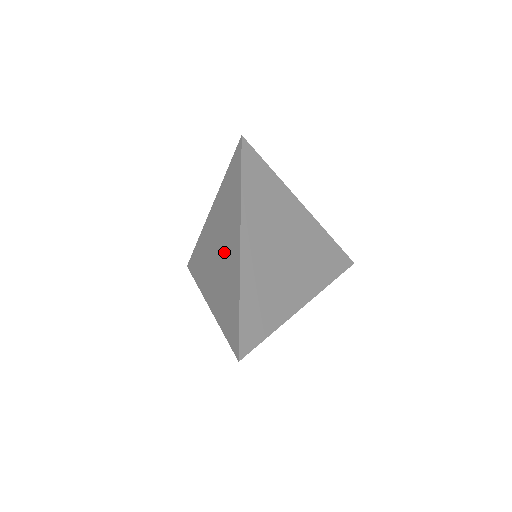
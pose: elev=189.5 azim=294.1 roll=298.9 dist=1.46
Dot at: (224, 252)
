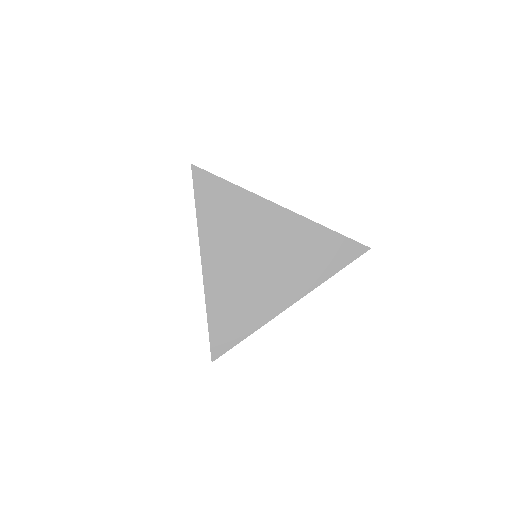
Dot at: occluded
